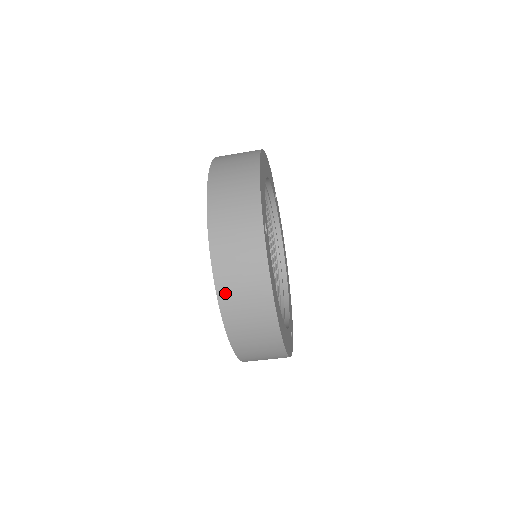
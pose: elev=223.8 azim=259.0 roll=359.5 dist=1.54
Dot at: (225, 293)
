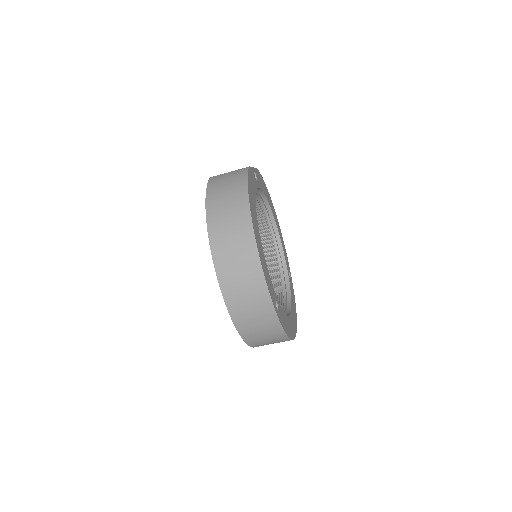
Dot at: (255, 345)
